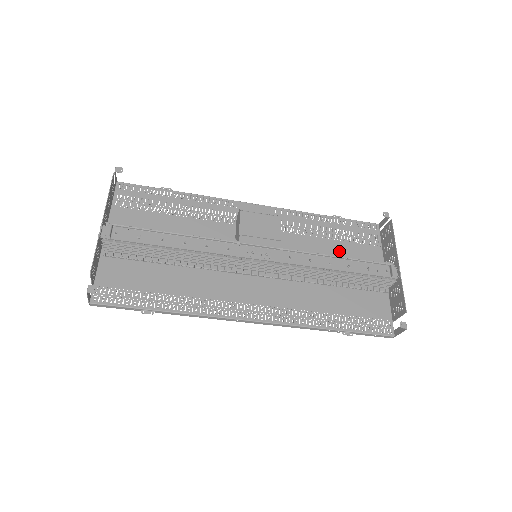
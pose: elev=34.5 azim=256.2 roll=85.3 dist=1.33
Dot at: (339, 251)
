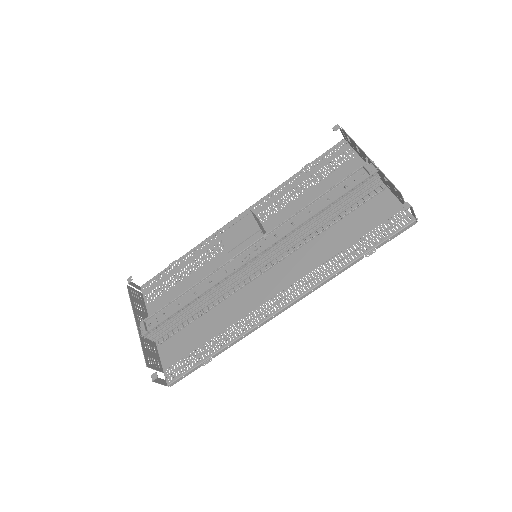
Dot at: (322, 192)
